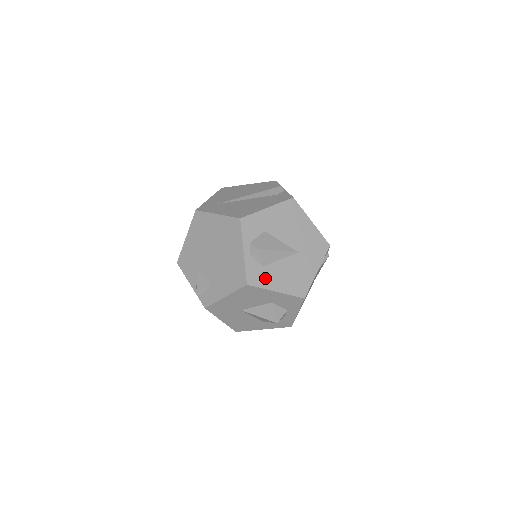
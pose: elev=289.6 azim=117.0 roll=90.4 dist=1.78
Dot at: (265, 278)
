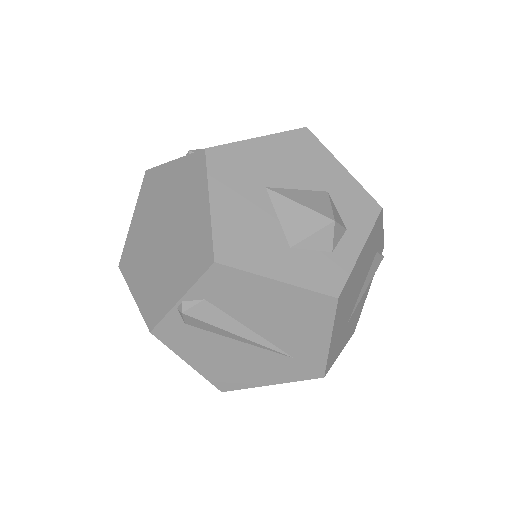
Dot at: occluded
